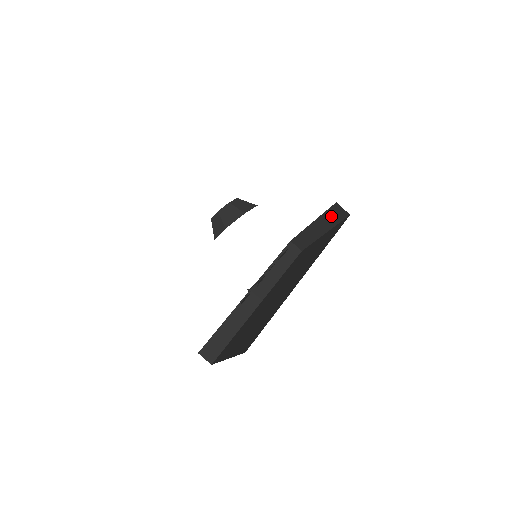
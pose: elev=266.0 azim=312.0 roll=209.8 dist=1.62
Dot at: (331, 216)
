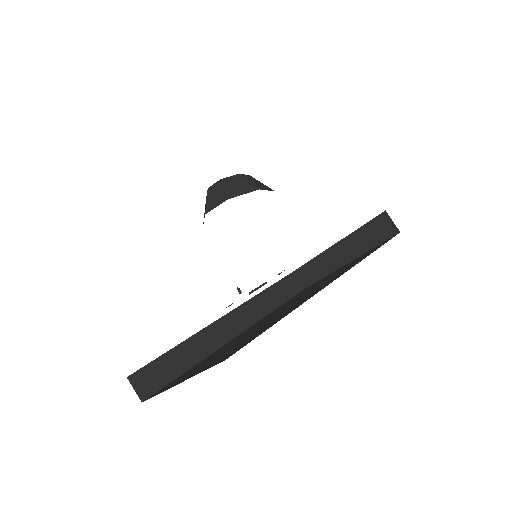
Dot at: (369, 233)
